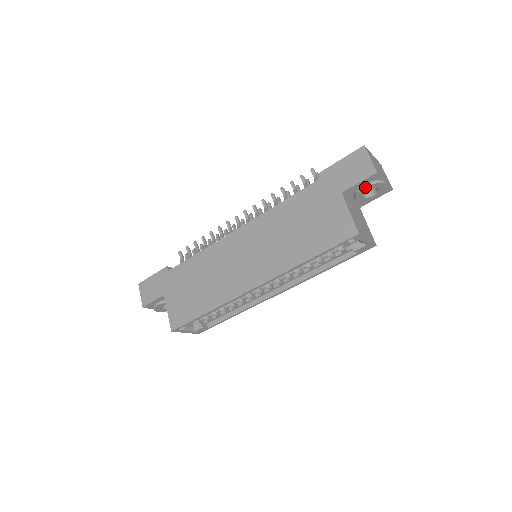
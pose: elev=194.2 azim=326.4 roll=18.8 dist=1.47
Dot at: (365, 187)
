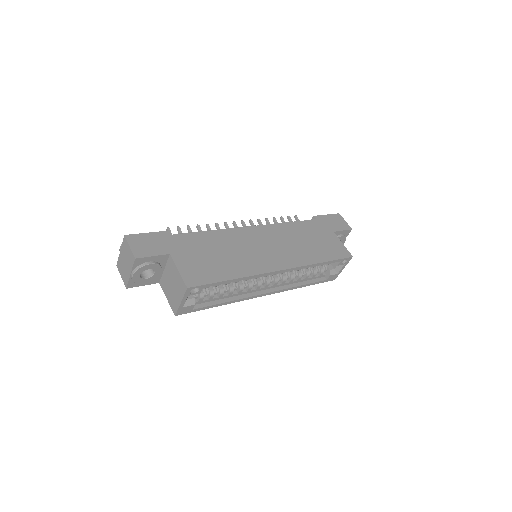
Dot at: (342, 236)
